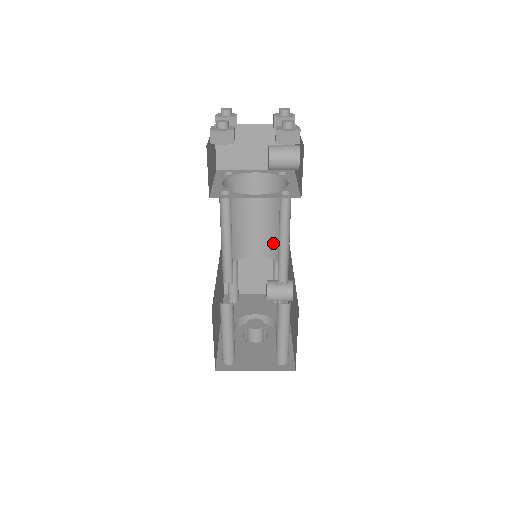
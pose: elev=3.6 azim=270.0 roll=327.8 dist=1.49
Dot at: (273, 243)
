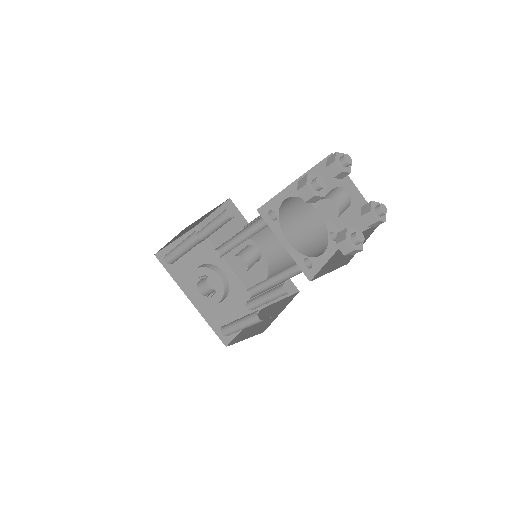
Dot at: occluded
